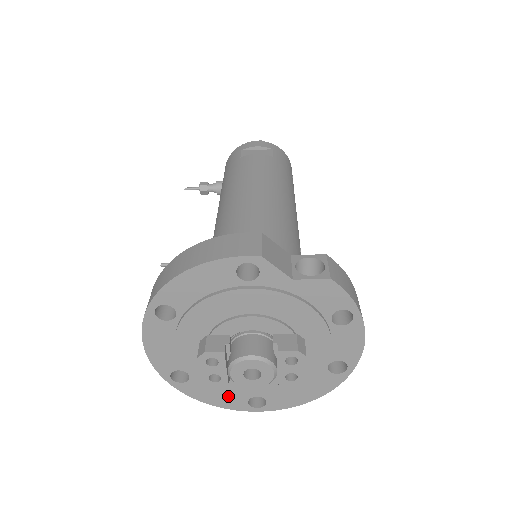
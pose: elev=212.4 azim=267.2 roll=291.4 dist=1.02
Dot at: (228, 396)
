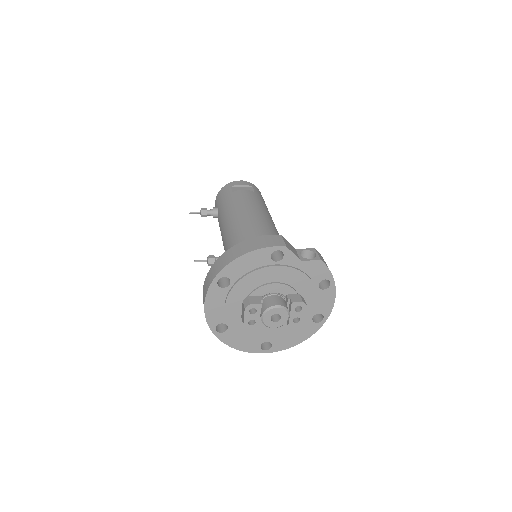
Dot at: (249, 342)
